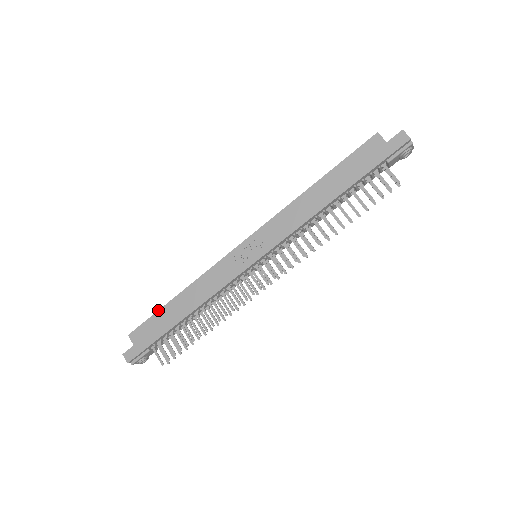
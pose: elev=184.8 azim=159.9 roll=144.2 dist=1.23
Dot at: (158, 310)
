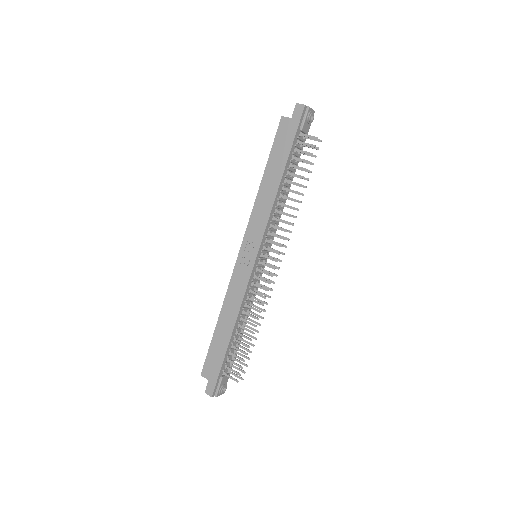
Dot at: (211, 341)
